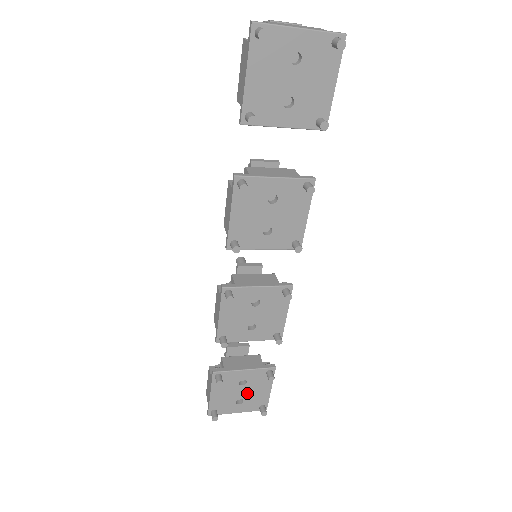
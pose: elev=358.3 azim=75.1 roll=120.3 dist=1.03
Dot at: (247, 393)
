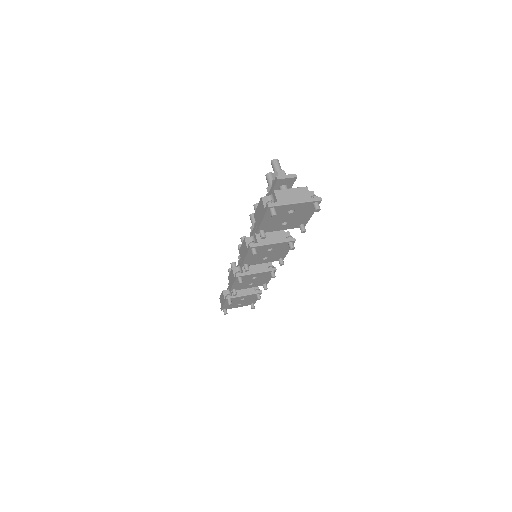
Dot at: (244, 301)
